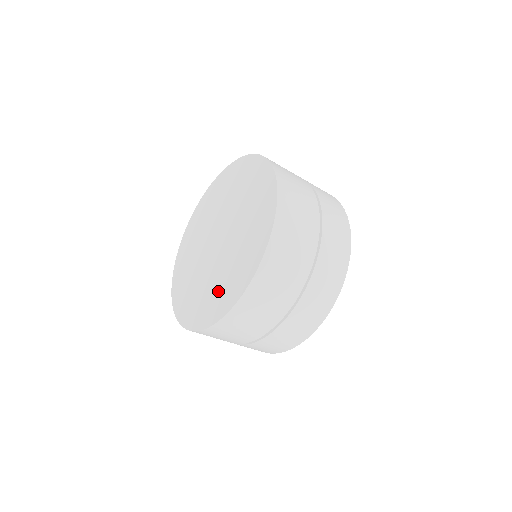
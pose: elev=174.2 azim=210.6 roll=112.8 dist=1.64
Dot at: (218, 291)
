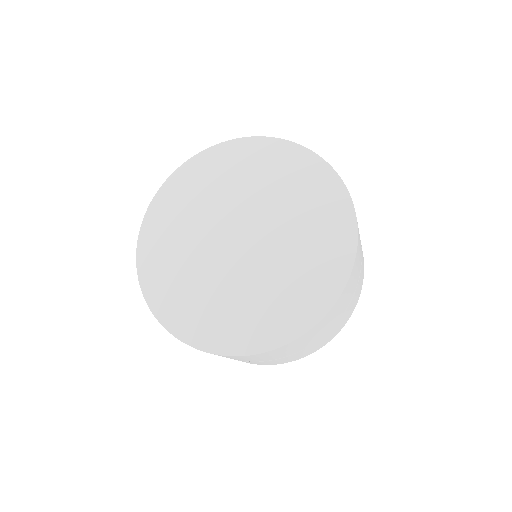
Dot at: (208, 310)
